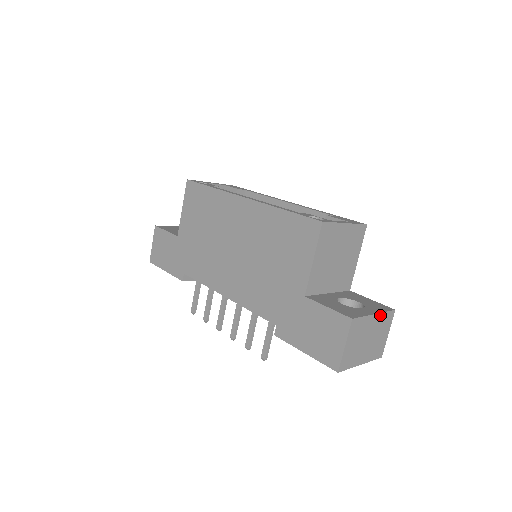
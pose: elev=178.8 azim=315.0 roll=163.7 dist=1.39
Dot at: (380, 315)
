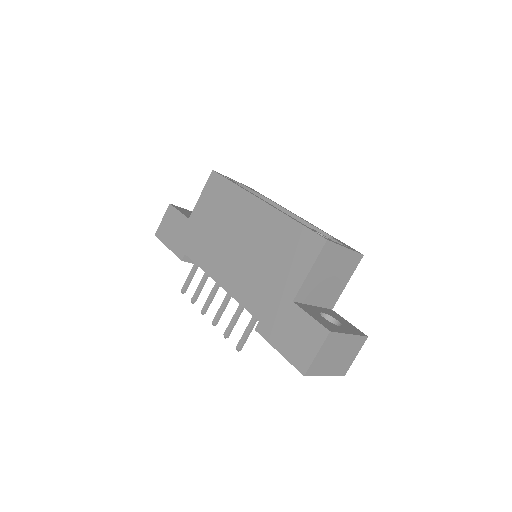
Dot at: (354, 337)
